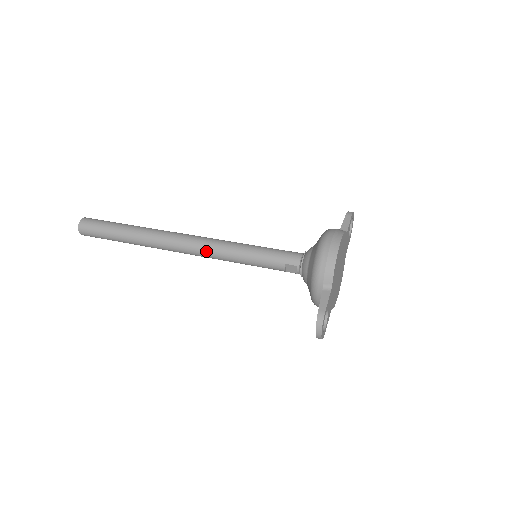
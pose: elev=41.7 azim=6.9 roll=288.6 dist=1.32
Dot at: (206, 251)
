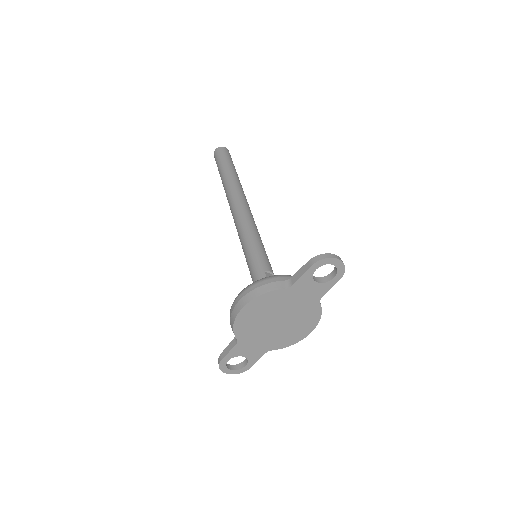
Dot at: occluded
